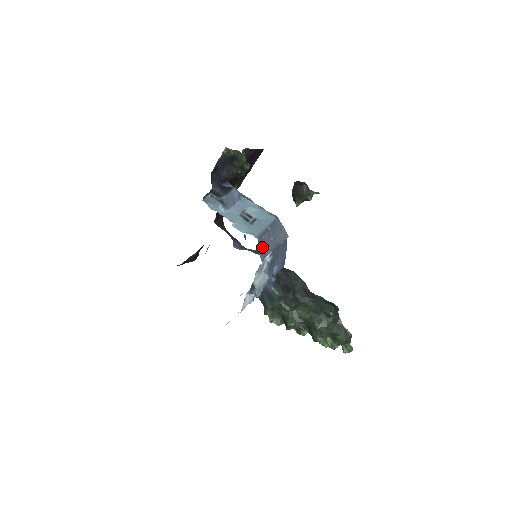
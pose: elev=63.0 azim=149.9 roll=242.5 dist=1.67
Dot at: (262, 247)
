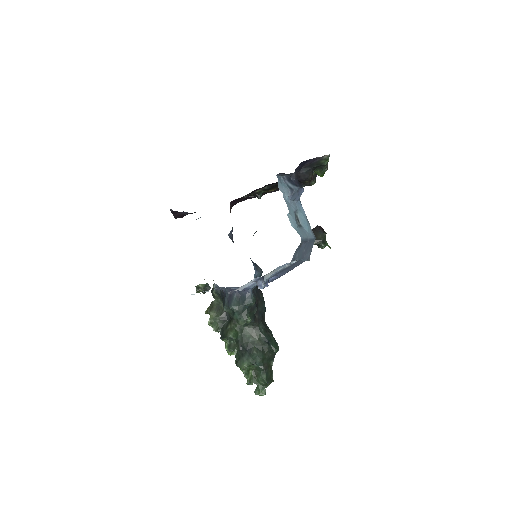
Dot at: (297, 251)
